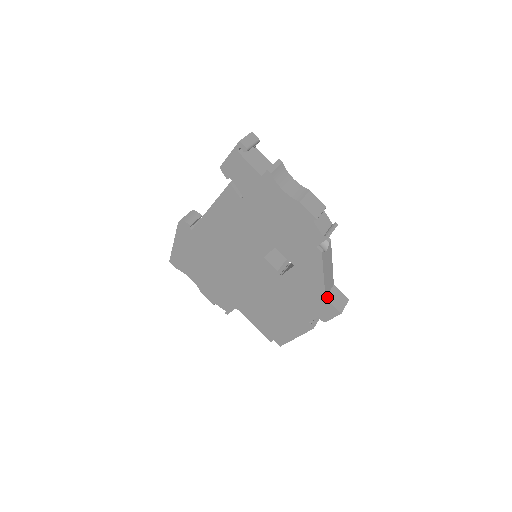
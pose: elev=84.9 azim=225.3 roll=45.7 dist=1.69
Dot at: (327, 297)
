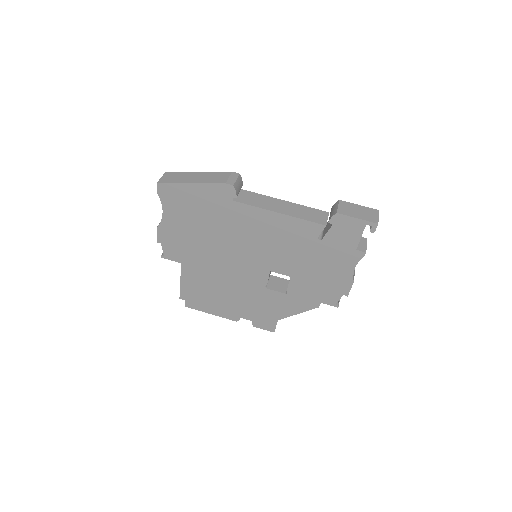
Dot at: (278, 319)
